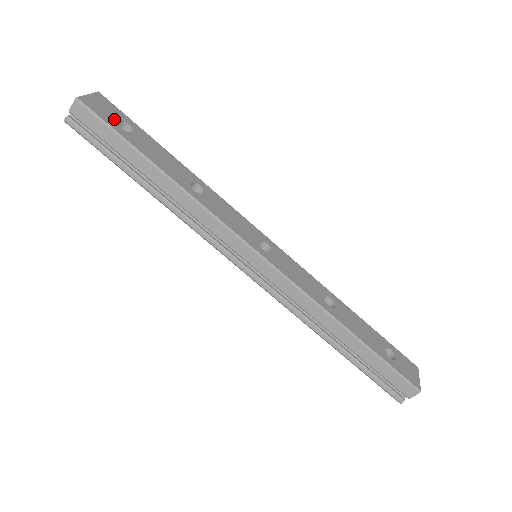
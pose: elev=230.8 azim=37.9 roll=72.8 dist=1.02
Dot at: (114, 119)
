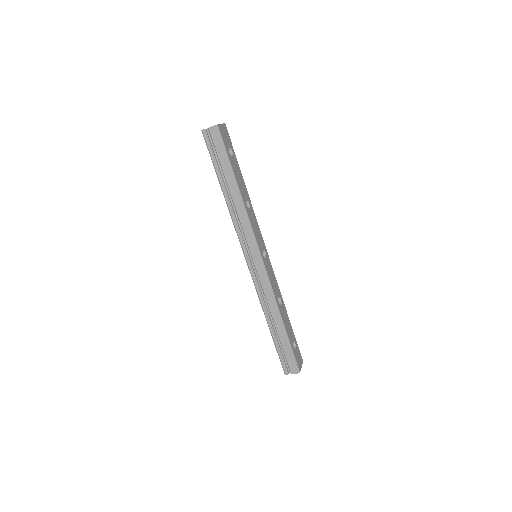
Dot at: (228, 144)
